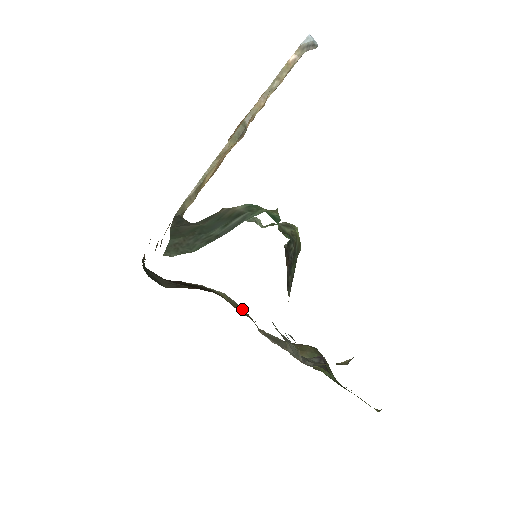
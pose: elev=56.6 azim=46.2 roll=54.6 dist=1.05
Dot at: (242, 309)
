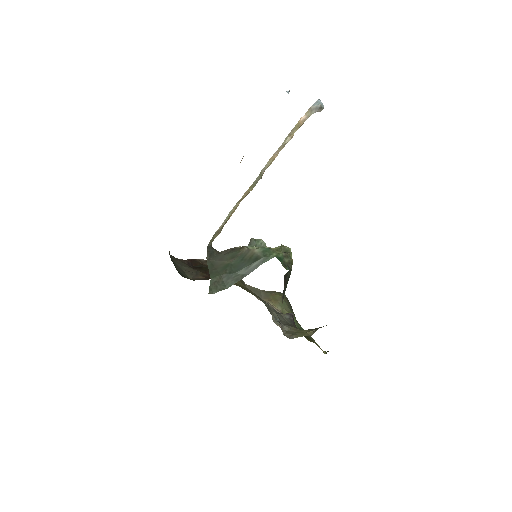
Dot at: occluded
